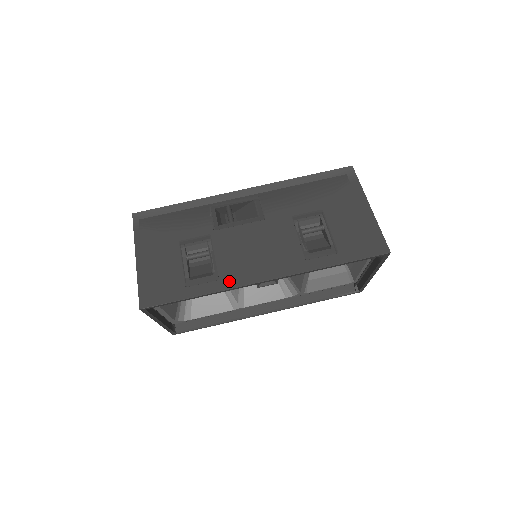
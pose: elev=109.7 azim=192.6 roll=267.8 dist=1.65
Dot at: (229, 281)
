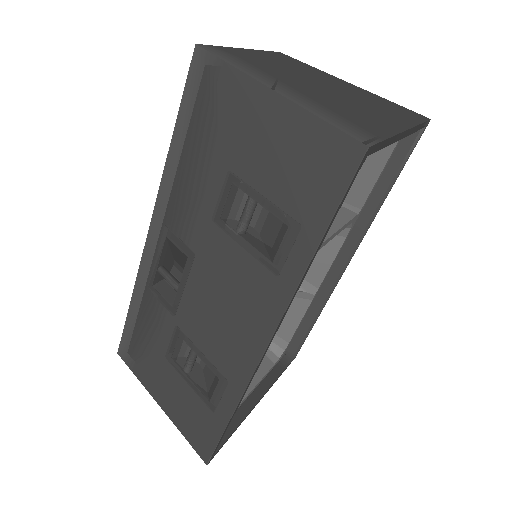
Dot at: (237, 377)
